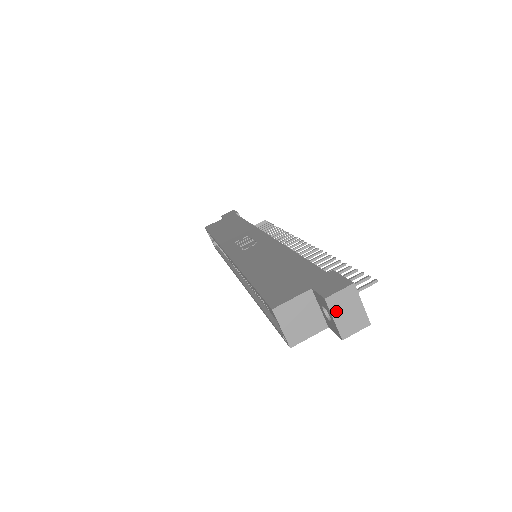
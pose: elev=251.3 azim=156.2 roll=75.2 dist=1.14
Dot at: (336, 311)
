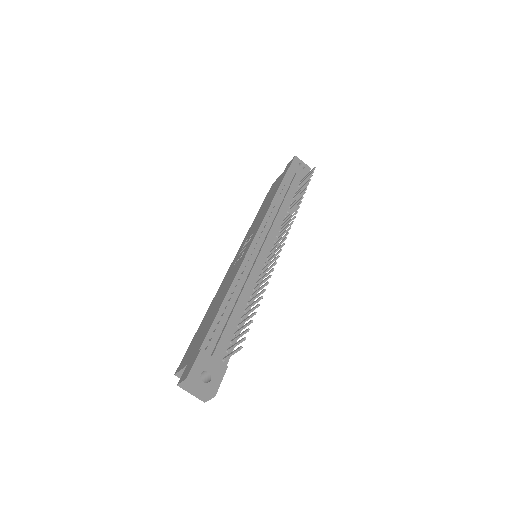
Dot at: (189, 390)
